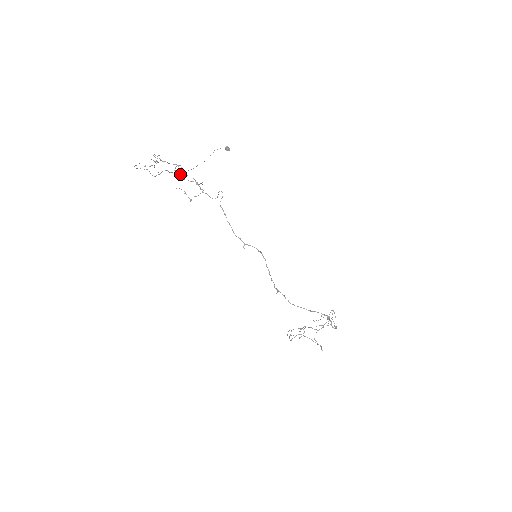
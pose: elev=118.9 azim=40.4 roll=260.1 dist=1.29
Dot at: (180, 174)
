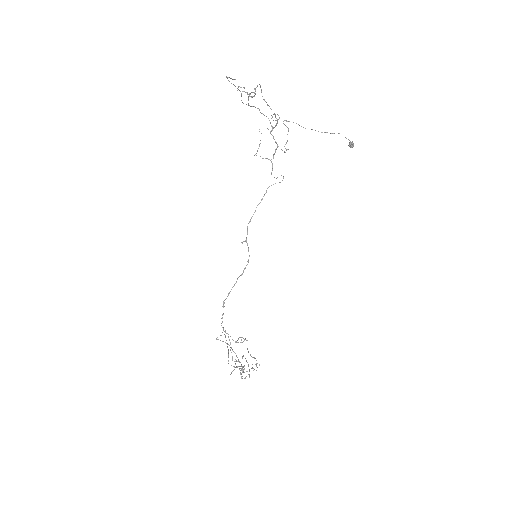
Dot at: (287, 121)
